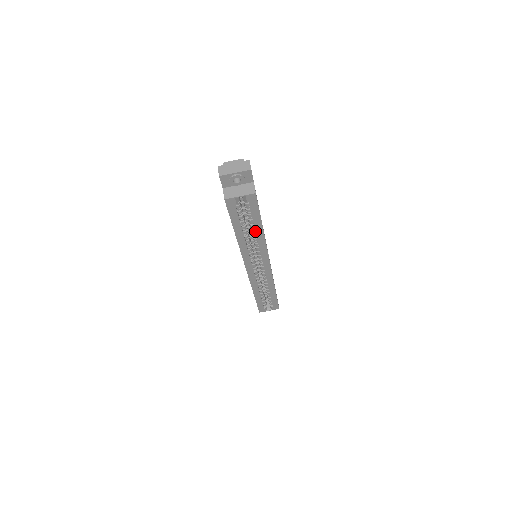
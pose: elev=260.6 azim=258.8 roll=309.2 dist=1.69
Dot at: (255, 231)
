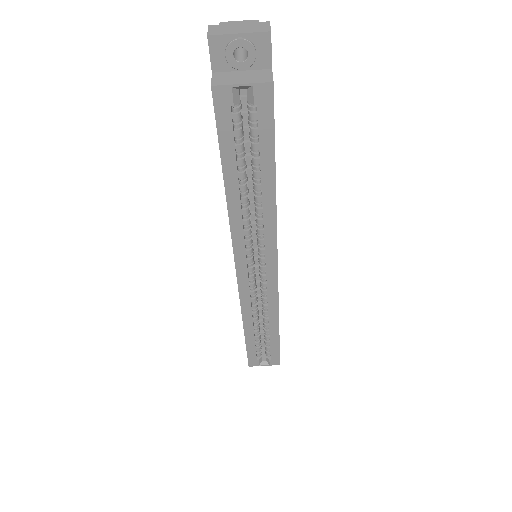
Dot at: (261, 186)
